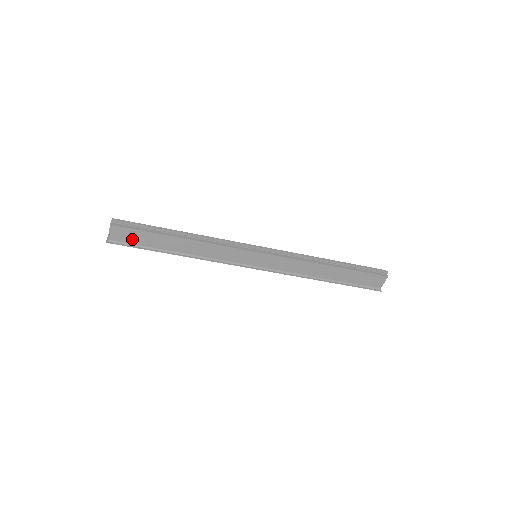
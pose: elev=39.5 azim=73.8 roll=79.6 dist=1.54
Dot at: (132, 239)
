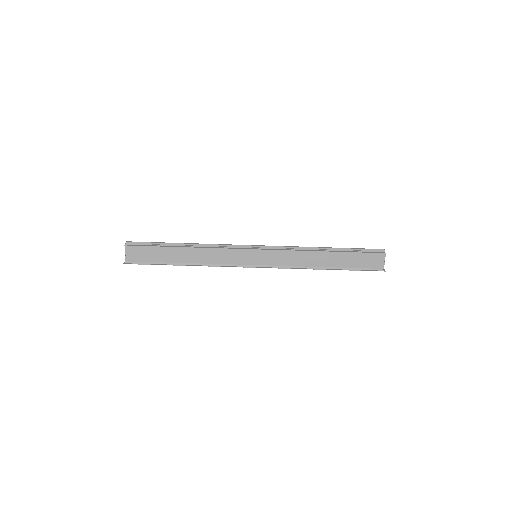
Dot at: (145, 257)
